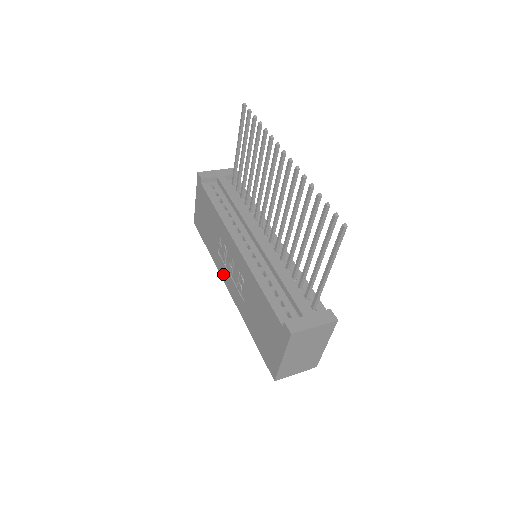
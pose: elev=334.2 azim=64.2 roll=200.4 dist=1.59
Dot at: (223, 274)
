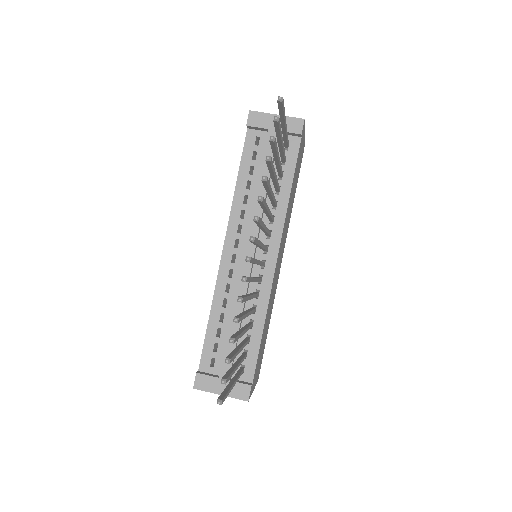
Dot at: occluded
